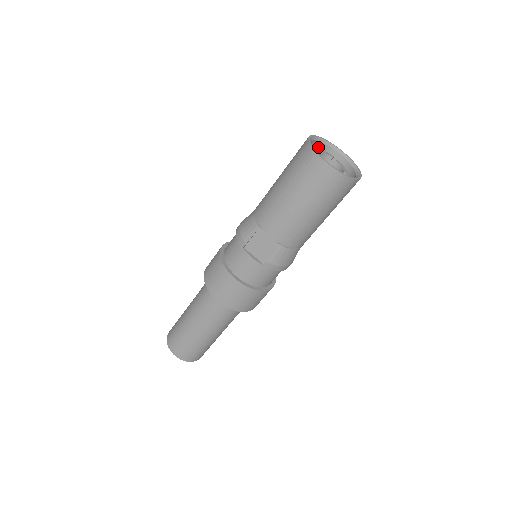
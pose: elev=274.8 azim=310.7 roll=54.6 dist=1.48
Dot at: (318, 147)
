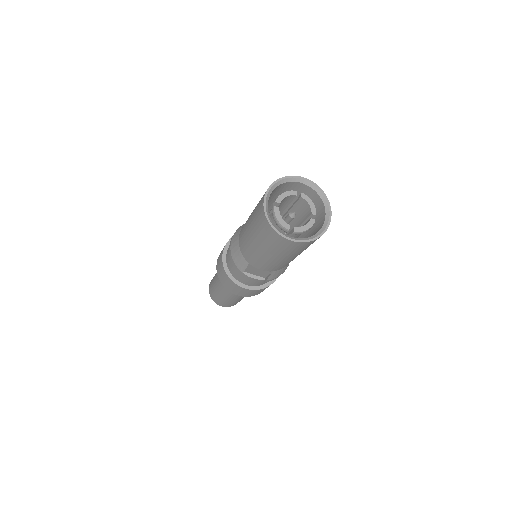
Dot at: (277, 187)
